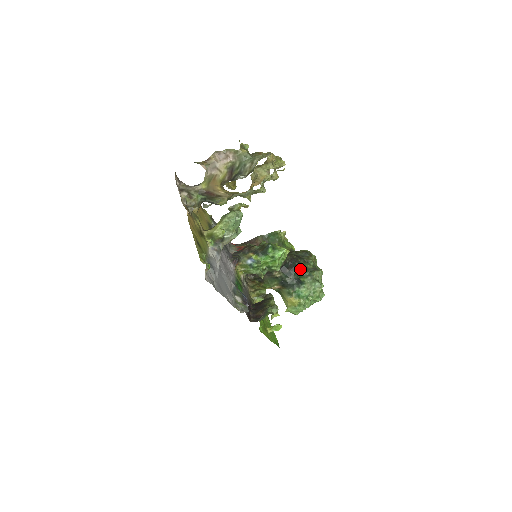
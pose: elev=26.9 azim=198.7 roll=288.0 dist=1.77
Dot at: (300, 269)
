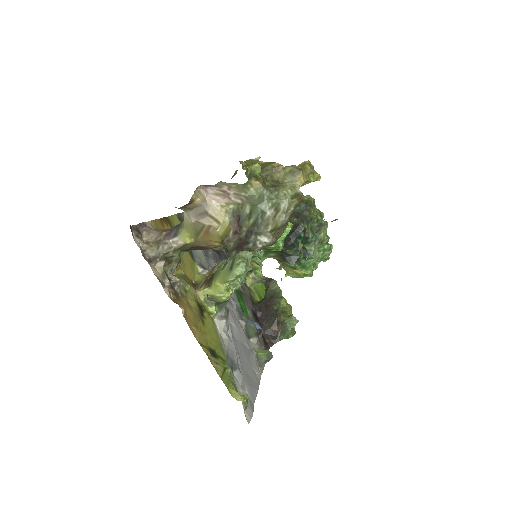
Dot at: (305, 237)
